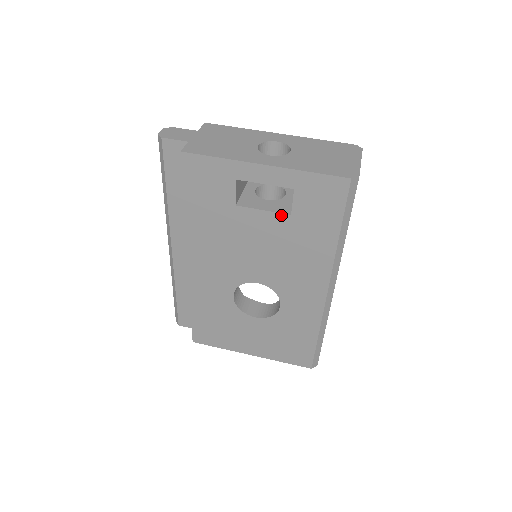
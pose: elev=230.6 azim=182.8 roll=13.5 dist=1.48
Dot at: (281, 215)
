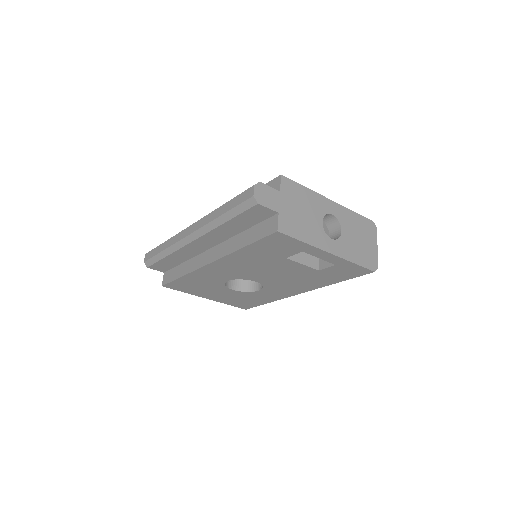
Dot at: (312, 269)
